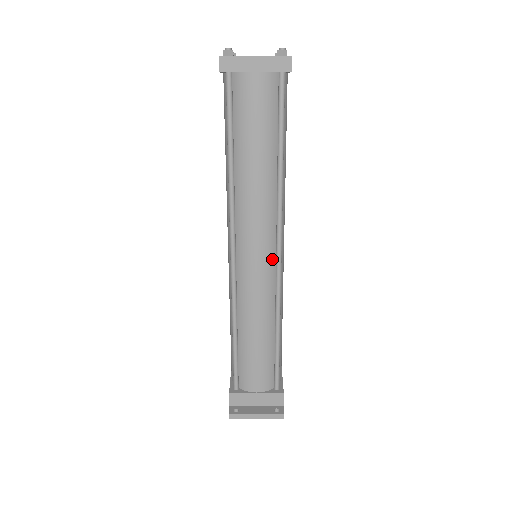
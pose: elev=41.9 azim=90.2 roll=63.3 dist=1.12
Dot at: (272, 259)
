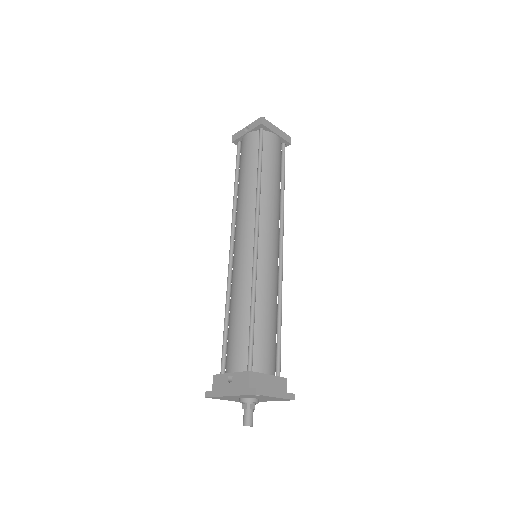
Dot at: (278, 251)
